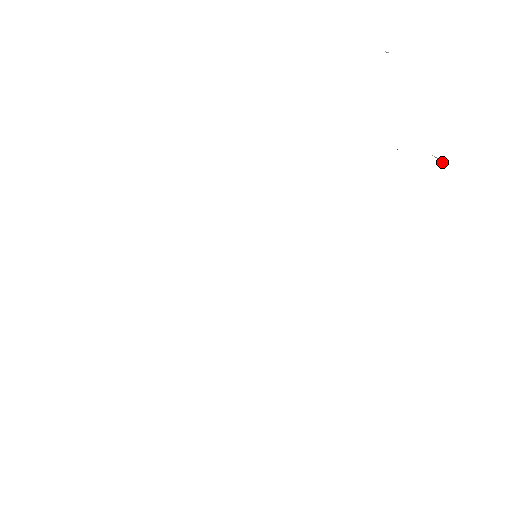
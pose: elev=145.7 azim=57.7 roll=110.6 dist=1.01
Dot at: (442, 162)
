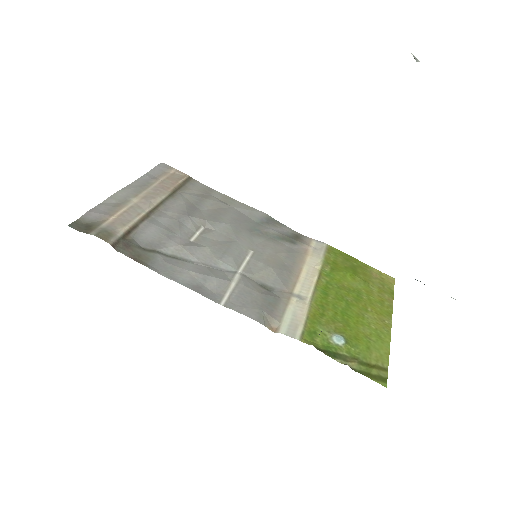
Dot at: occluded
